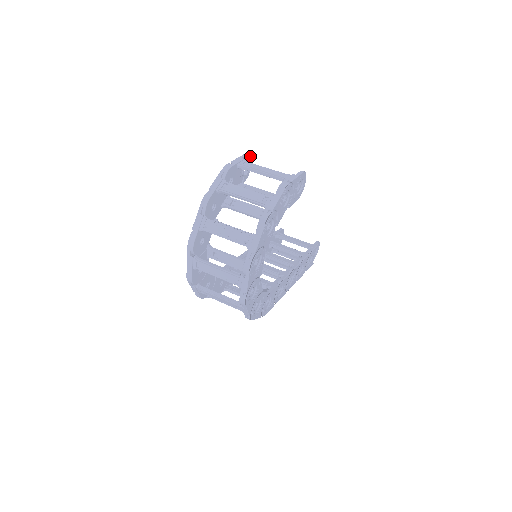
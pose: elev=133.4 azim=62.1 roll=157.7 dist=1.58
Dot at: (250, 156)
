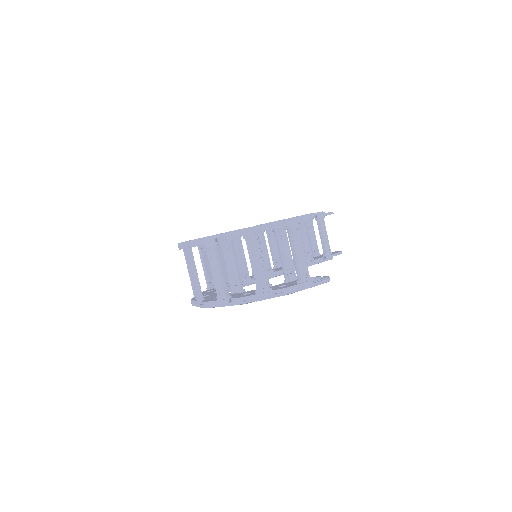
Dot at: occluded
